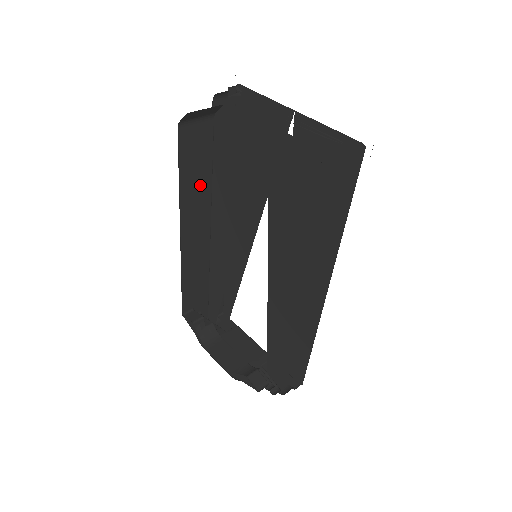
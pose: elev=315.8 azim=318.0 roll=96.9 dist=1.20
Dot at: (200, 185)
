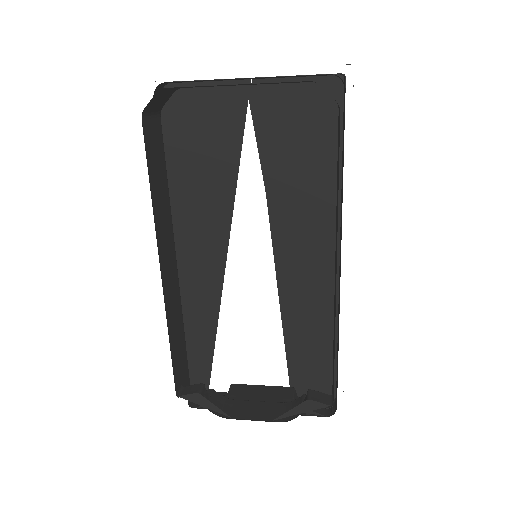
Dot at: (163, 202)
